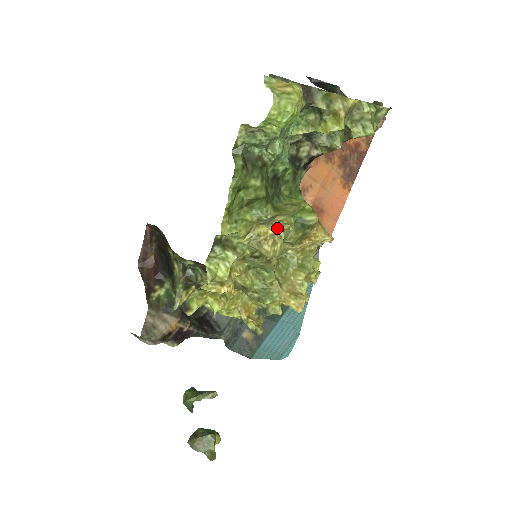
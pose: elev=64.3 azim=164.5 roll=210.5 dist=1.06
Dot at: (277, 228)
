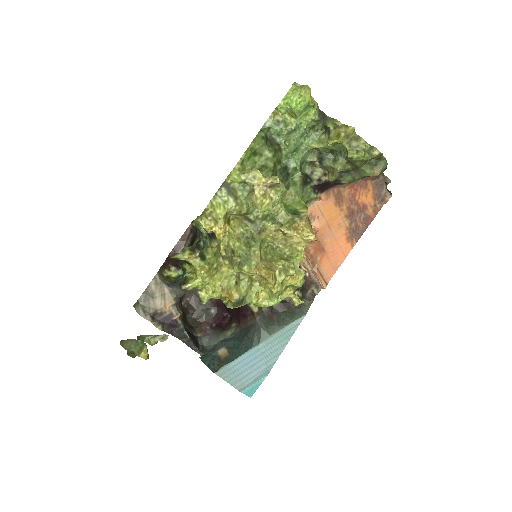
Dot at: (269, 177)
